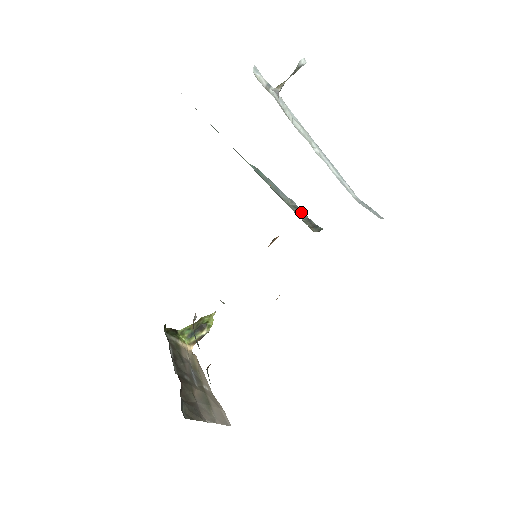
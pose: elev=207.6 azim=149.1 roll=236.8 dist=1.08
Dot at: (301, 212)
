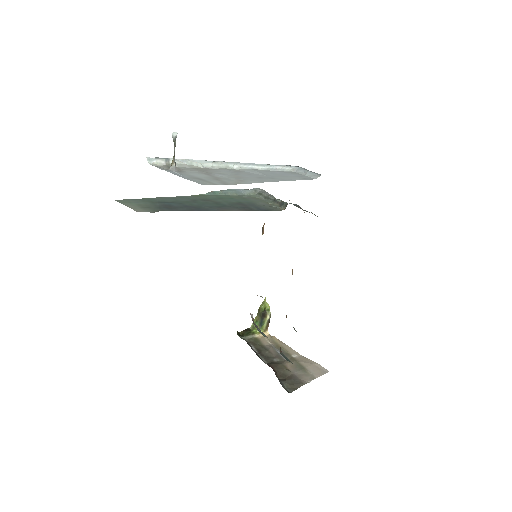
Dot at: (266, 196)
